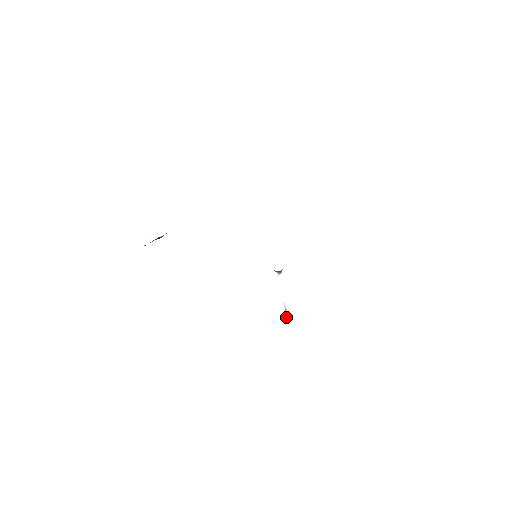
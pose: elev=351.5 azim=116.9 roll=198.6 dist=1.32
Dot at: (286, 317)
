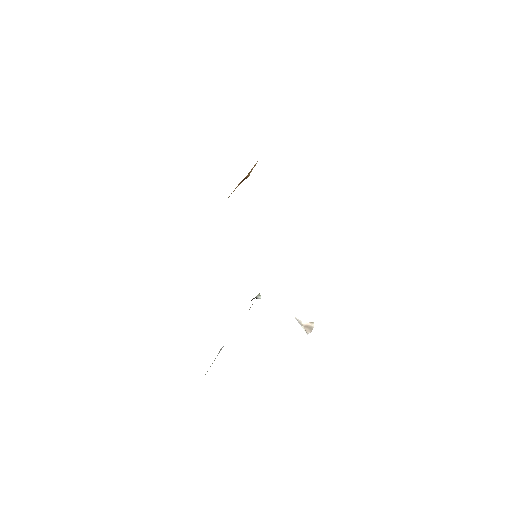
Dot at: (305, 331)
